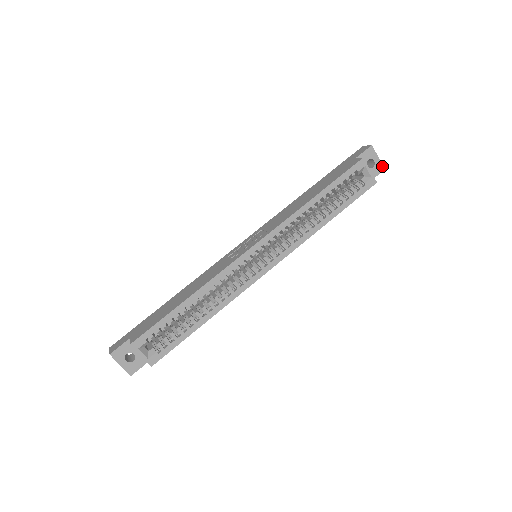
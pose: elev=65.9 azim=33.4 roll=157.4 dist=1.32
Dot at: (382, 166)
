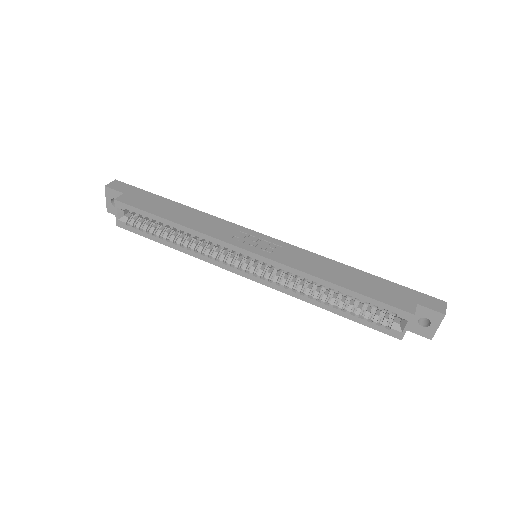
Dot at: (432, 335)
